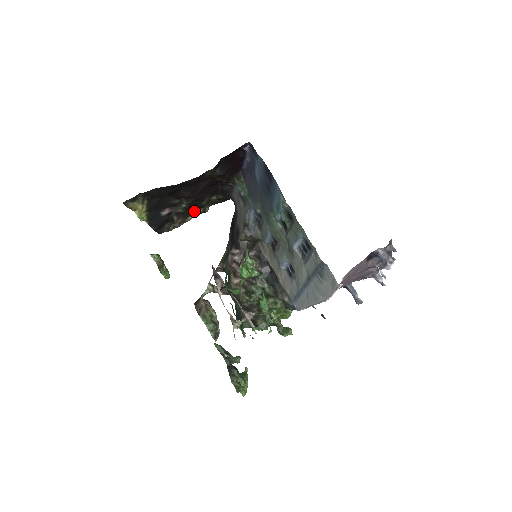
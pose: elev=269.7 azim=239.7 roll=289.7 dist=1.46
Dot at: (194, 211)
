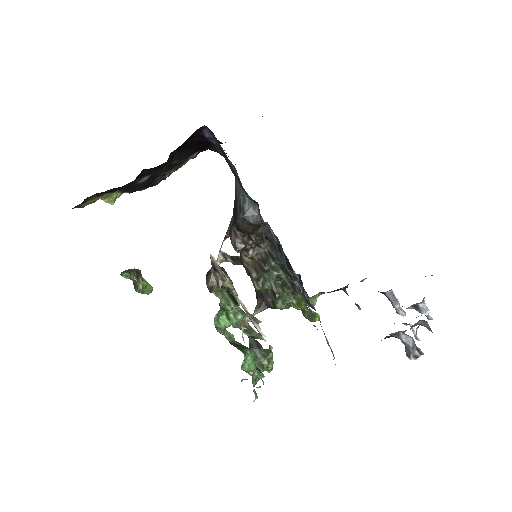
Dot at: occluded
